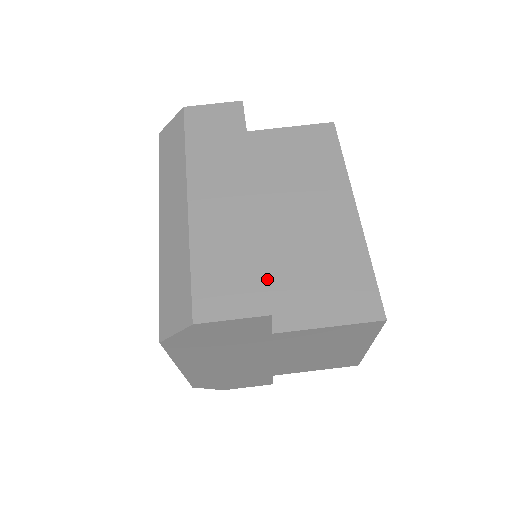
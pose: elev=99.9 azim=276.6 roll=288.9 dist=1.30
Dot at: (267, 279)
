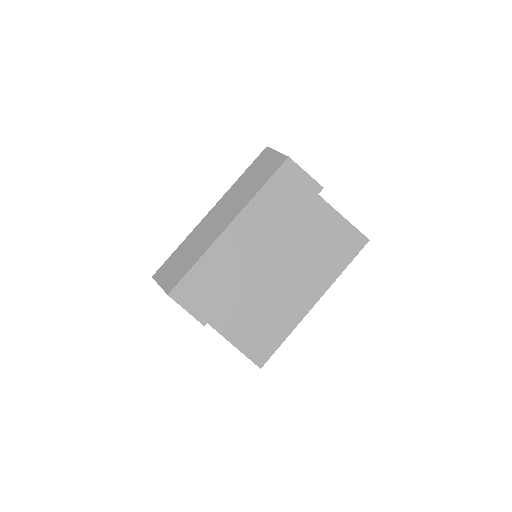
Dot at: (232, 294)
